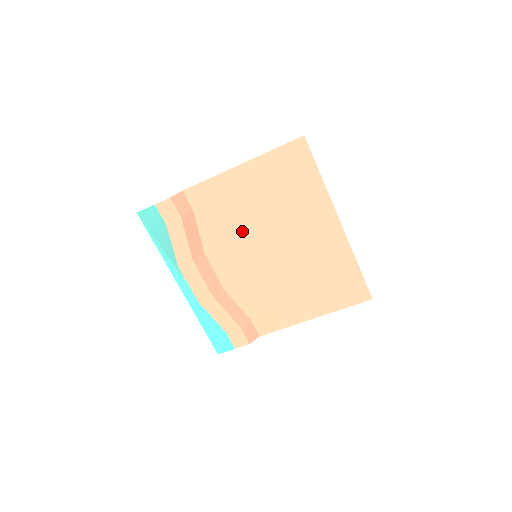
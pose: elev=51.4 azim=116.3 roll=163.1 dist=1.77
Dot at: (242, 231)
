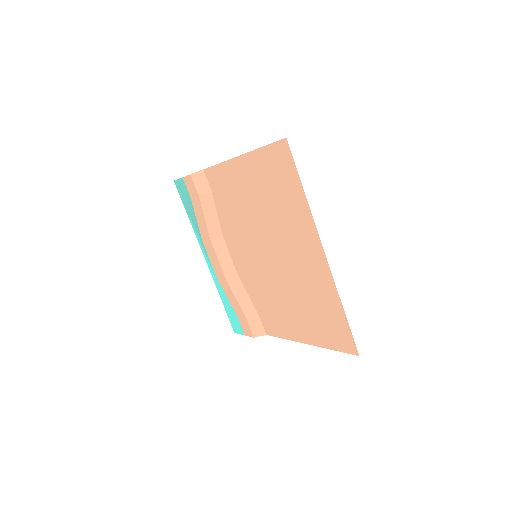
Dot at: (246, 226)
